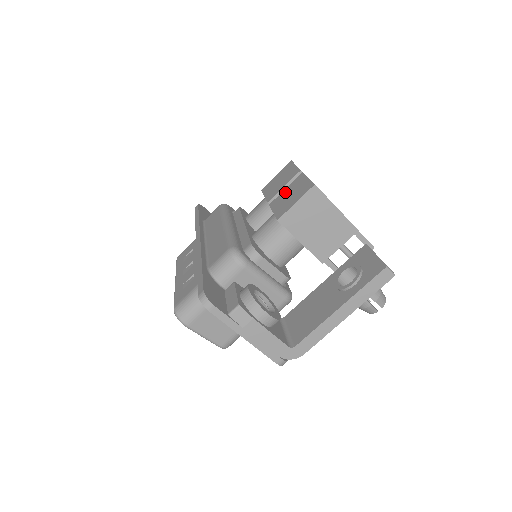
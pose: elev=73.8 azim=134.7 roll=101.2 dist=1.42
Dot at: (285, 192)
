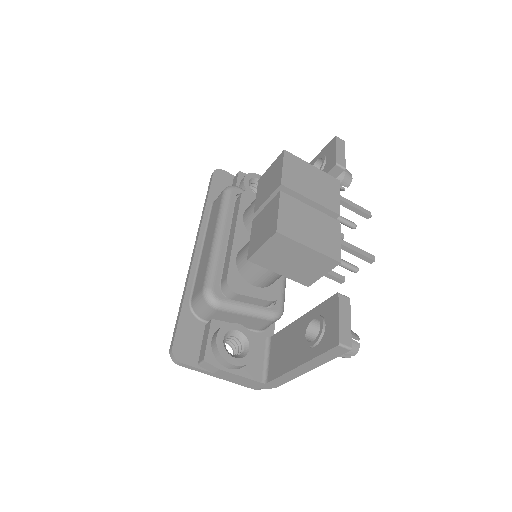
Dot at: (263, 214)
